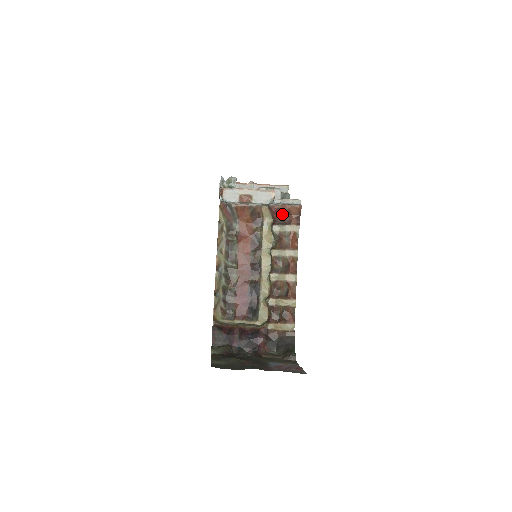
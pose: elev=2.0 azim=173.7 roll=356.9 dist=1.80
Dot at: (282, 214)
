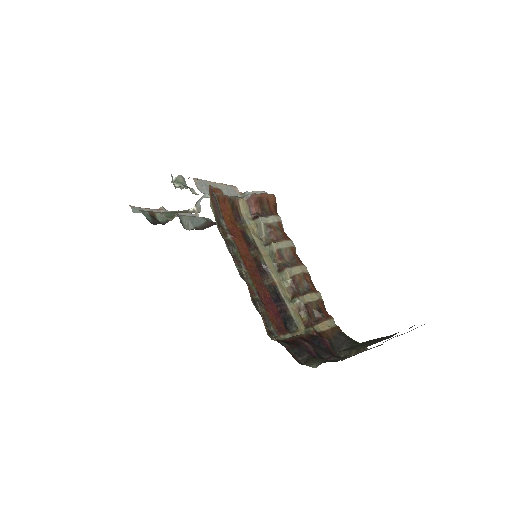
Dot at: (262, 205)
